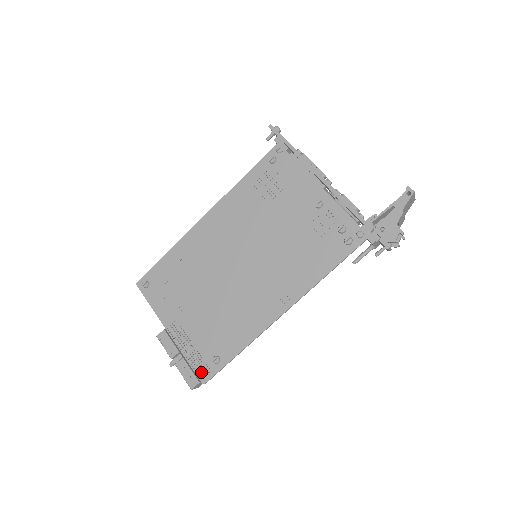
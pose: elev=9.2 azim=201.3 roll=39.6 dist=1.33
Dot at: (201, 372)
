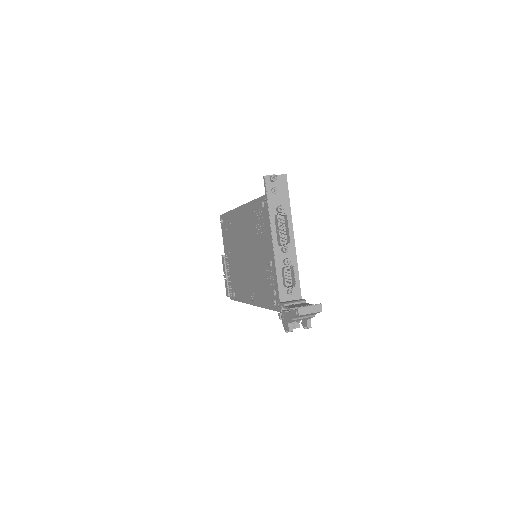
Dot at: occluded
